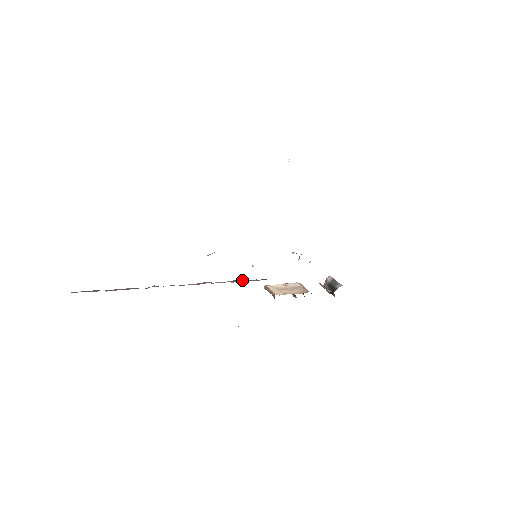
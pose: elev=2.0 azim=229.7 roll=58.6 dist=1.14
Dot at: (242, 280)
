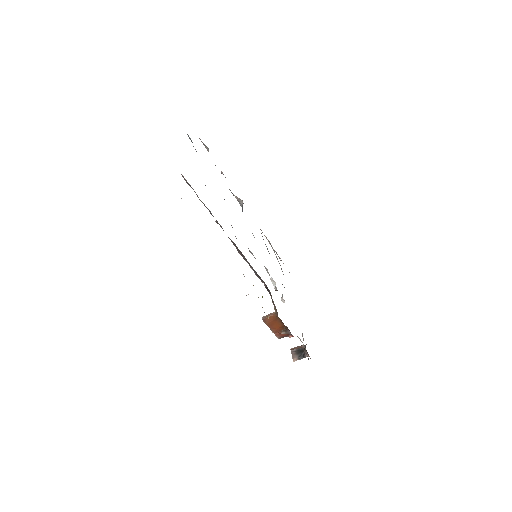
Dot at: (255, 272)
